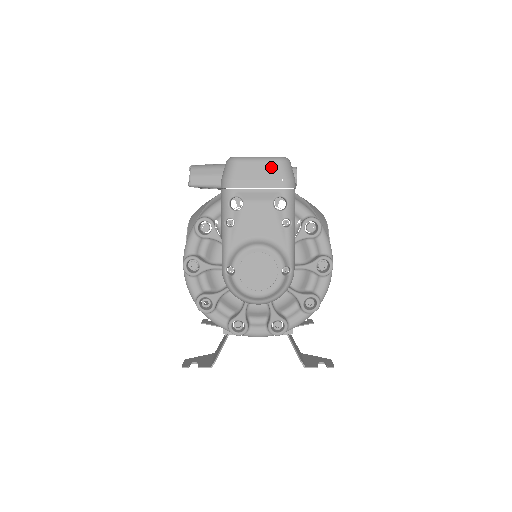
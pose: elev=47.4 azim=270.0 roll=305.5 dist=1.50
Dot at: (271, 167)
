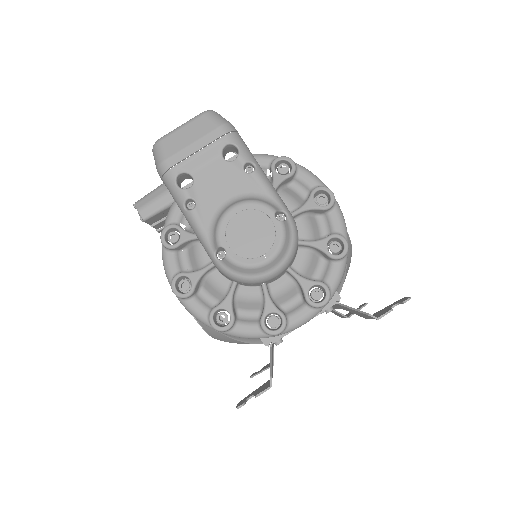
Dot at: (198, 124)
